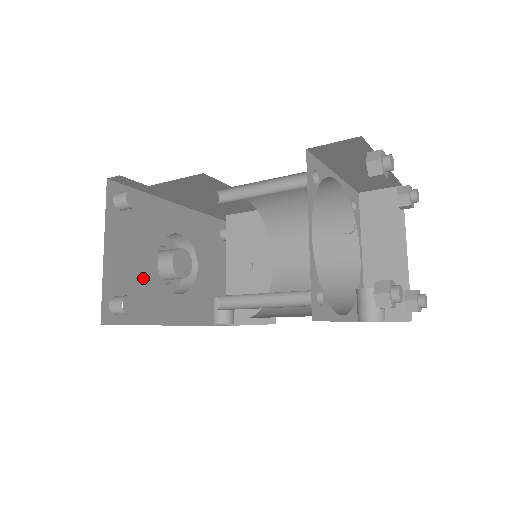
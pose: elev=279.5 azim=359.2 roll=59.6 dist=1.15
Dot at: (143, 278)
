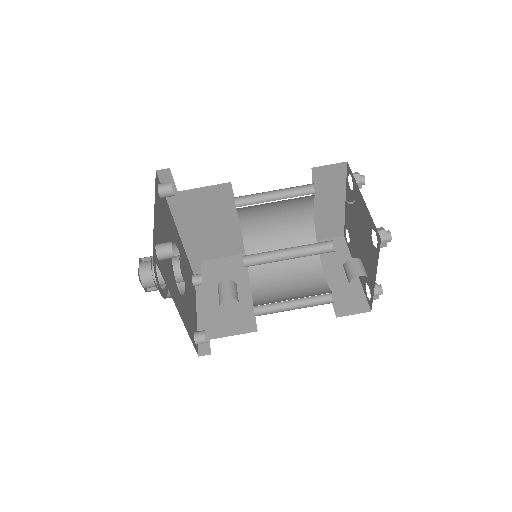
Dot at: occluded
